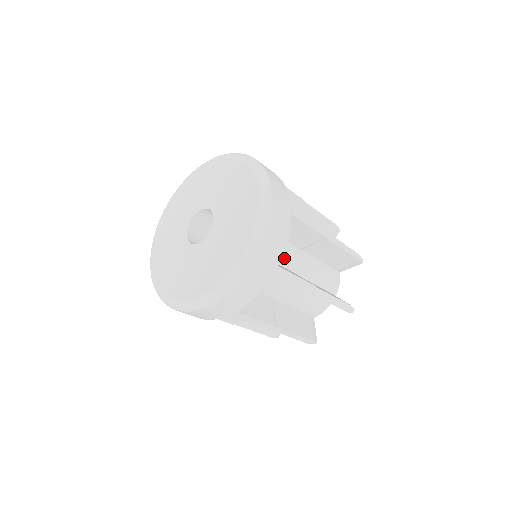
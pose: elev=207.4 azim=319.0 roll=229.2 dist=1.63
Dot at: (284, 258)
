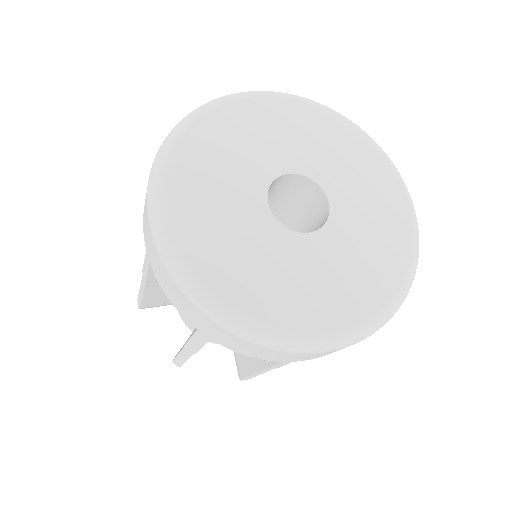
Dot at: occluded
